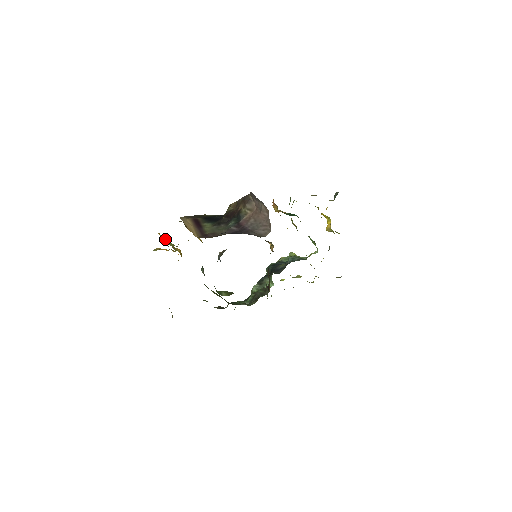
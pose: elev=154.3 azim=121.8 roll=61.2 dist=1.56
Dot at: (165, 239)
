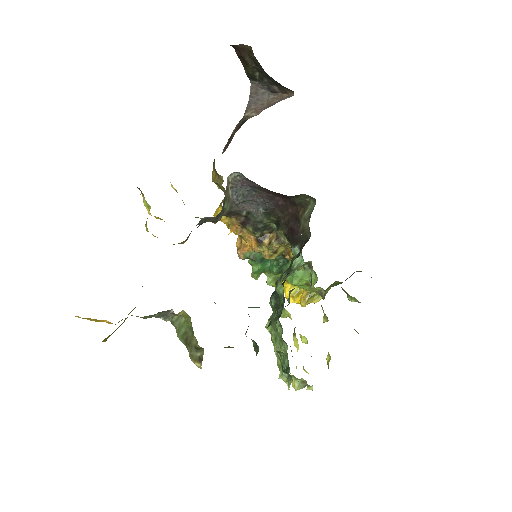
Dot at: occluded
